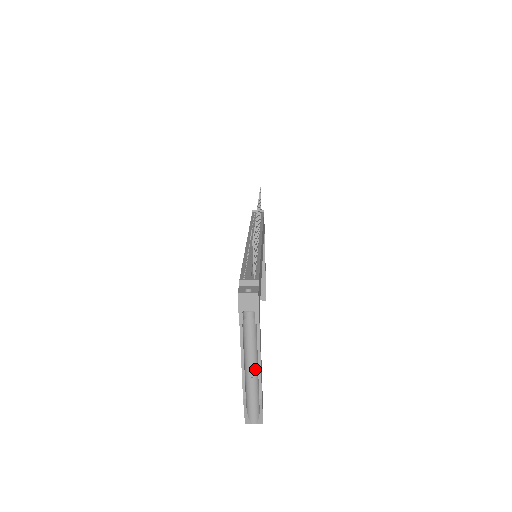
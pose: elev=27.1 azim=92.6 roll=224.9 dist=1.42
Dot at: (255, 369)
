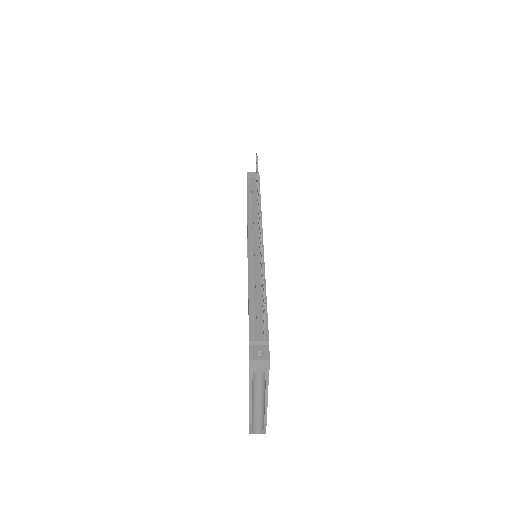
Dot at: (261, 402)
